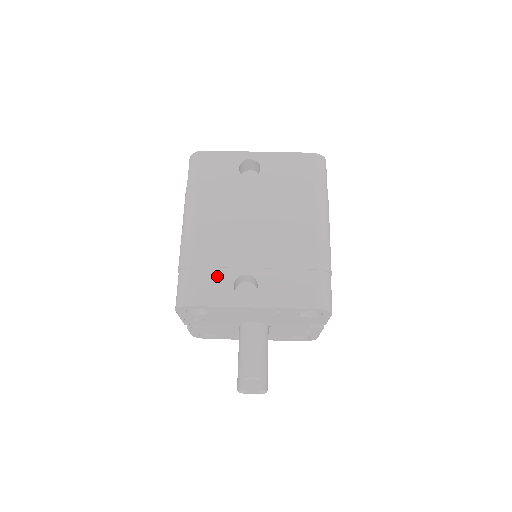
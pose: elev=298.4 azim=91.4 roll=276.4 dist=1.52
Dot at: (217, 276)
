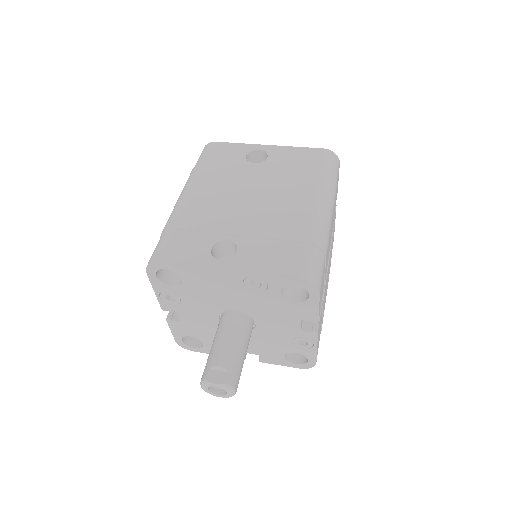
Dot at: (196, 239)
